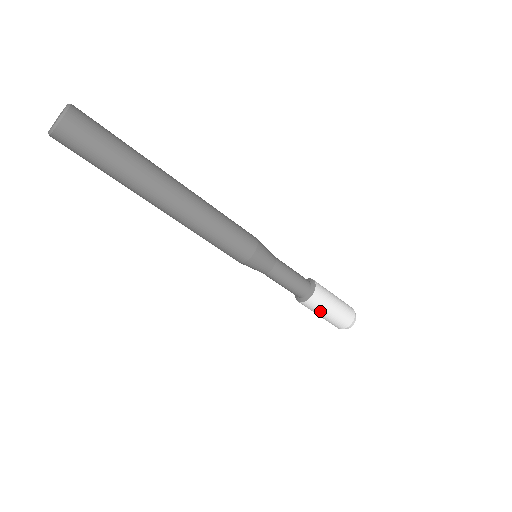
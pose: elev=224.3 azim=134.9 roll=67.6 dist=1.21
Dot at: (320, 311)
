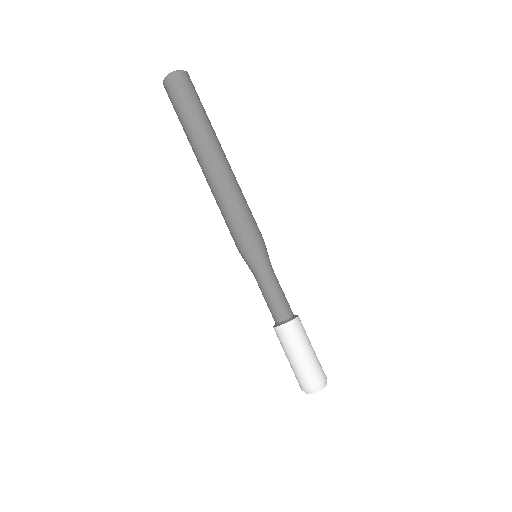
Dot at: (298, 345)
